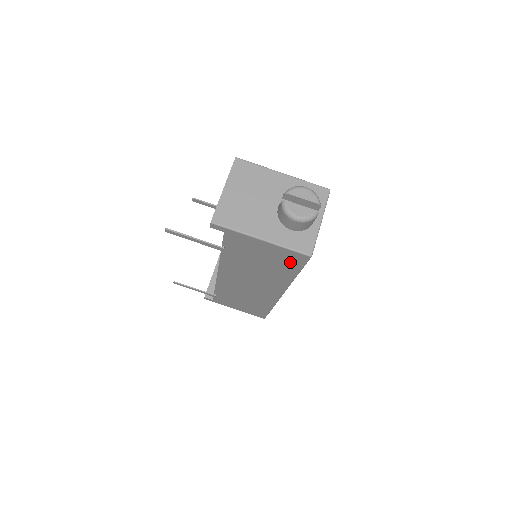
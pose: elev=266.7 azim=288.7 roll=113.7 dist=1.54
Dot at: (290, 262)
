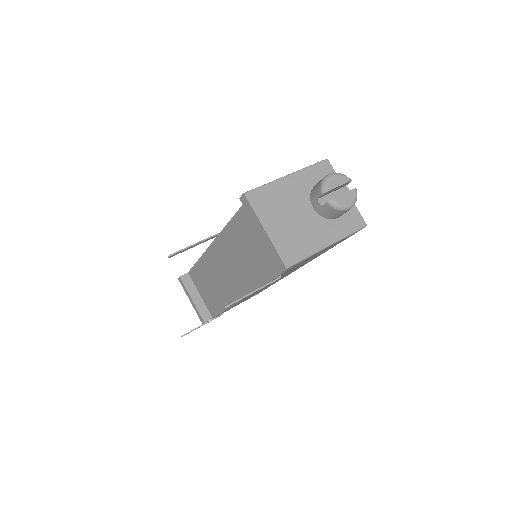
Dot at: occluded
